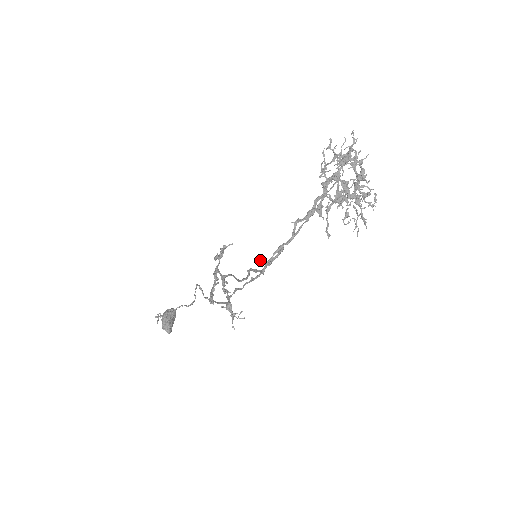
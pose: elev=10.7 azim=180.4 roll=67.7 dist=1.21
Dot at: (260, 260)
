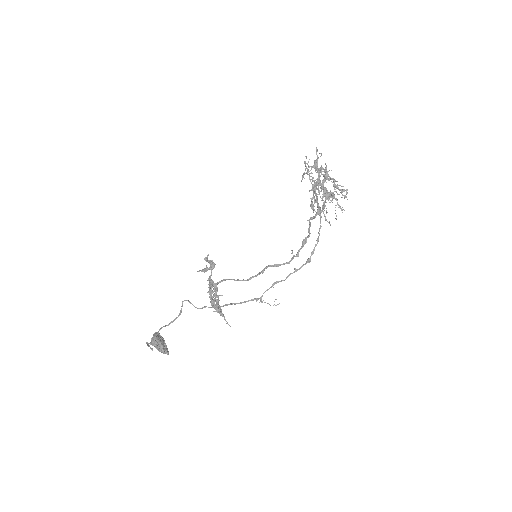
Dot at: occluded
